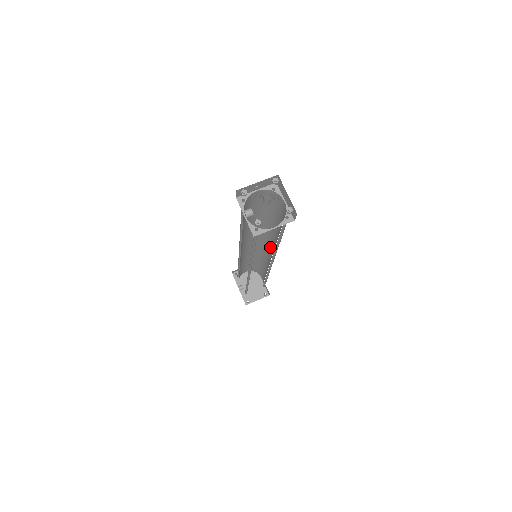
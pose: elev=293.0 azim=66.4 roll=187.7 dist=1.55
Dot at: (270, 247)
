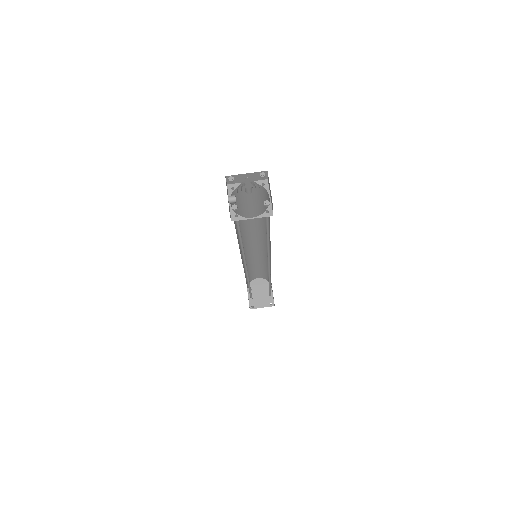
Dot at: (270, 250)
